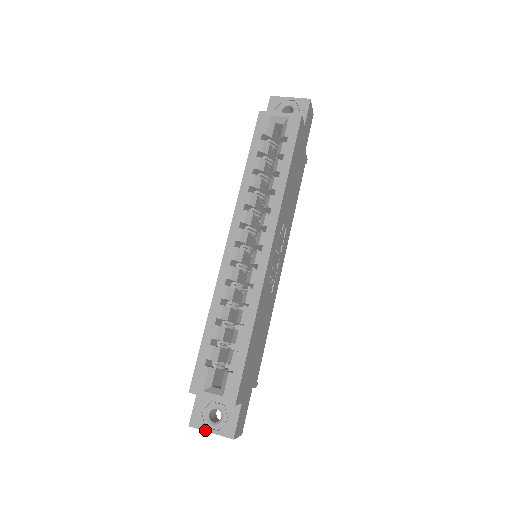
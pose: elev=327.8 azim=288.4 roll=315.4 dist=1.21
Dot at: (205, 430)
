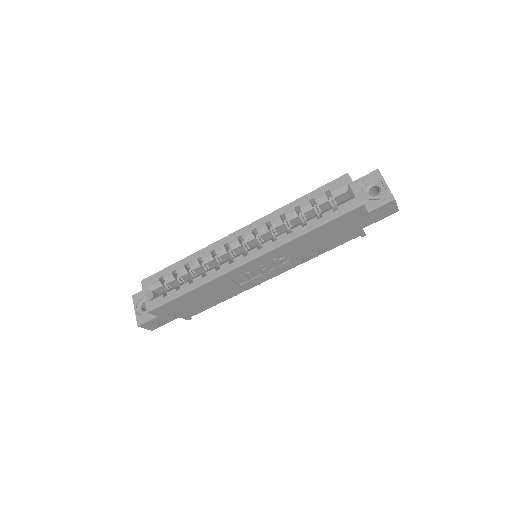
Dot at: (134, 306)
